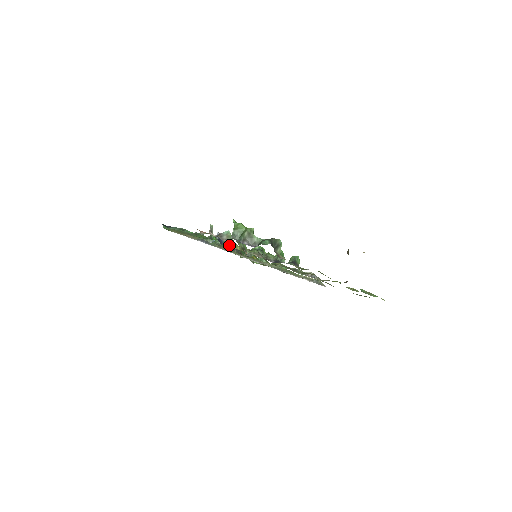
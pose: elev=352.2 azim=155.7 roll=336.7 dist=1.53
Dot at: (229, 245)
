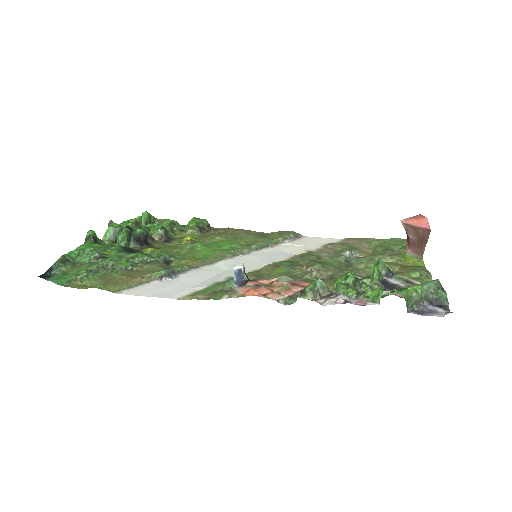
Dot at: (137, 237)
